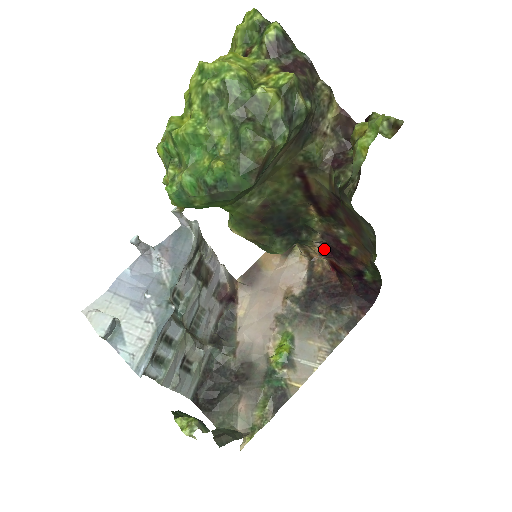
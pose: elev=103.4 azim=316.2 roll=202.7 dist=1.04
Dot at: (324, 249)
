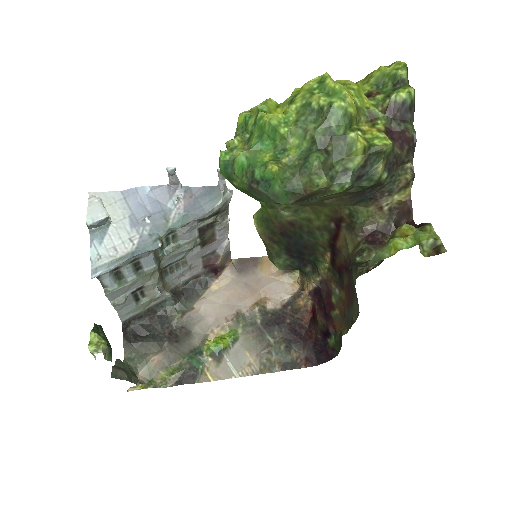
Dot at: (316, 292)
